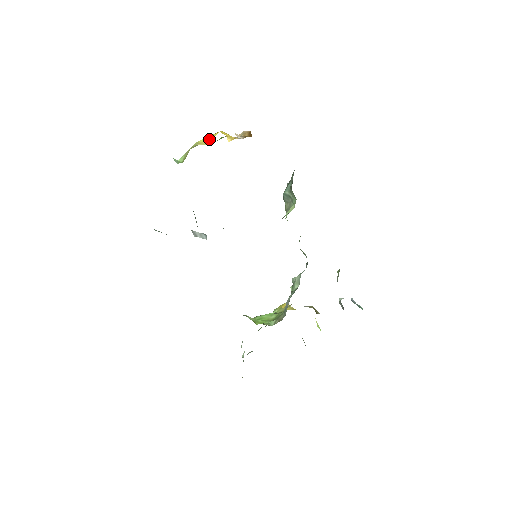
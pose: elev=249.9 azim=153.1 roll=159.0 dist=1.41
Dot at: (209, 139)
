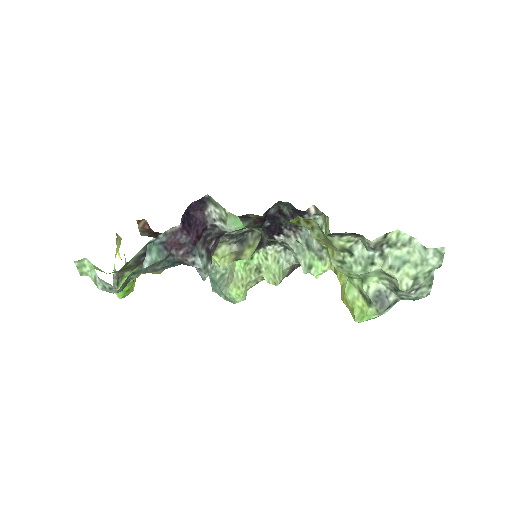
Dot at: occluded
